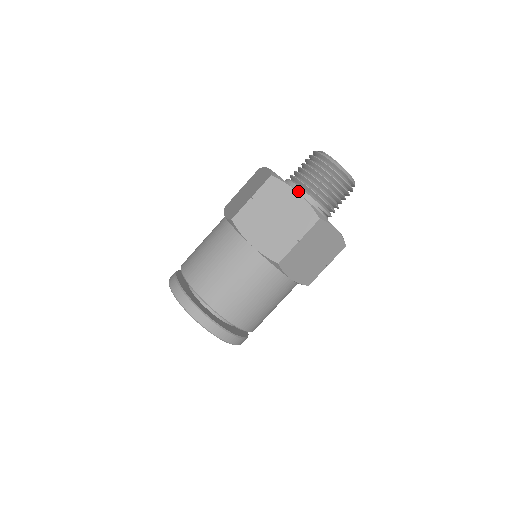
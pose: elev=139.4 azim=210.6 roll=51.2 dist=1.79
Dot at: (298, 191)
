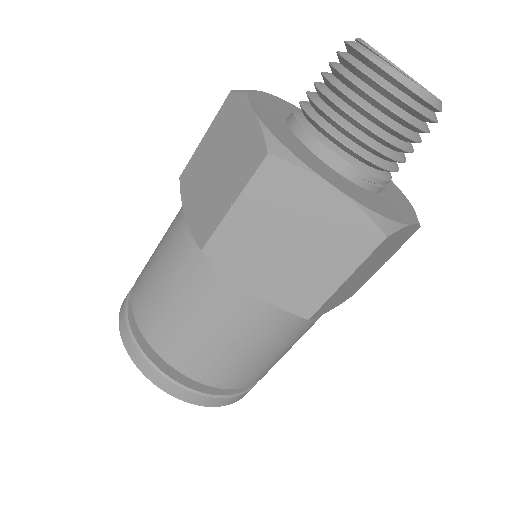
Dot at: (327, 158)
